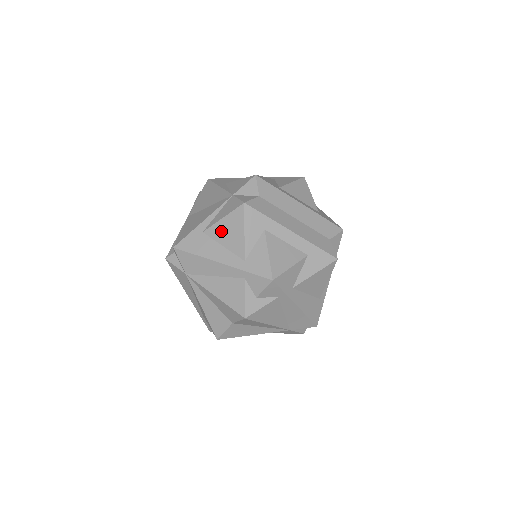
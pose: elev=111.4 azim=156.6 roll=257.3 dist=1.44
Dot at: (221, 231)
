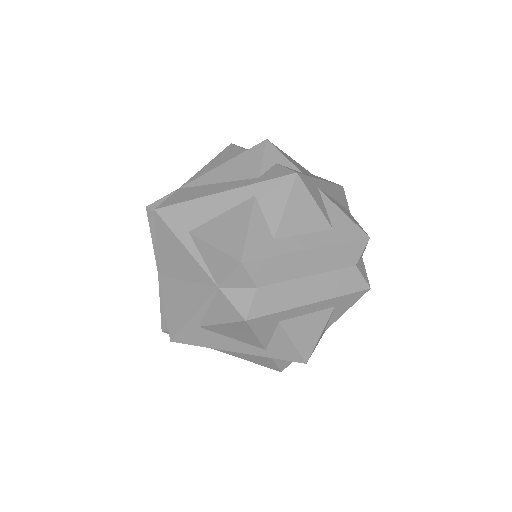
Dot at: (224, 331)
